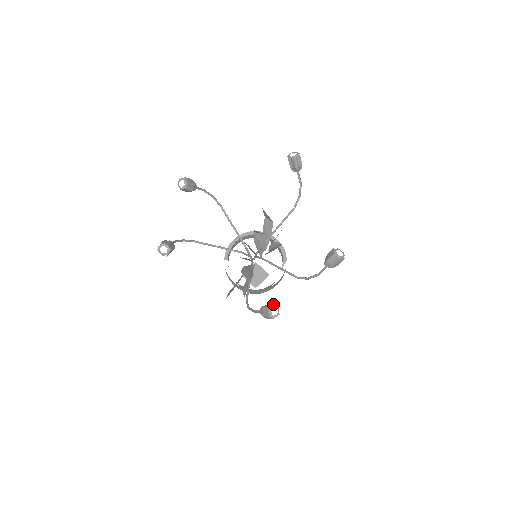
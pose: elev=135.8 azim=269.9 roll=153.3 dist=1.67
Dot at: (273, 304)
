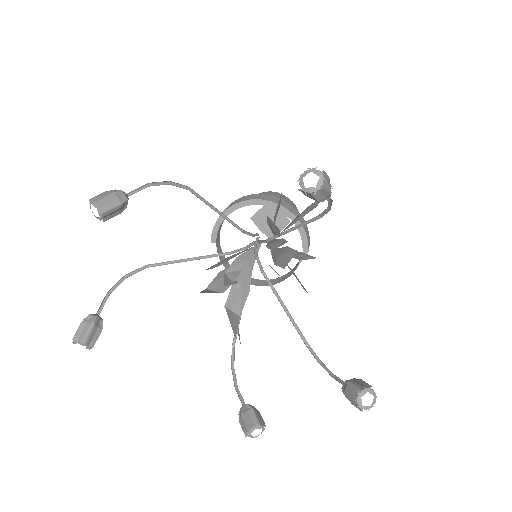
Dot at: (255, 423)
